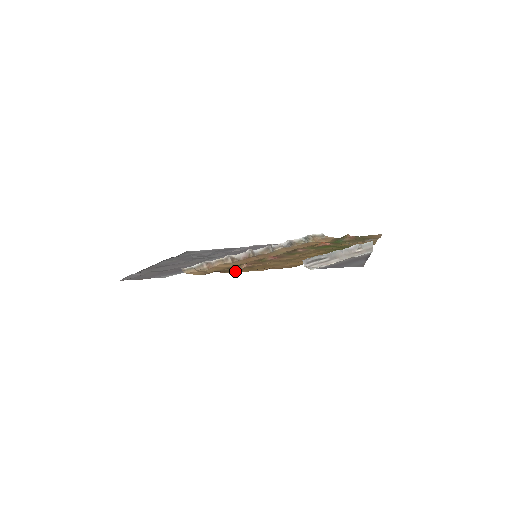
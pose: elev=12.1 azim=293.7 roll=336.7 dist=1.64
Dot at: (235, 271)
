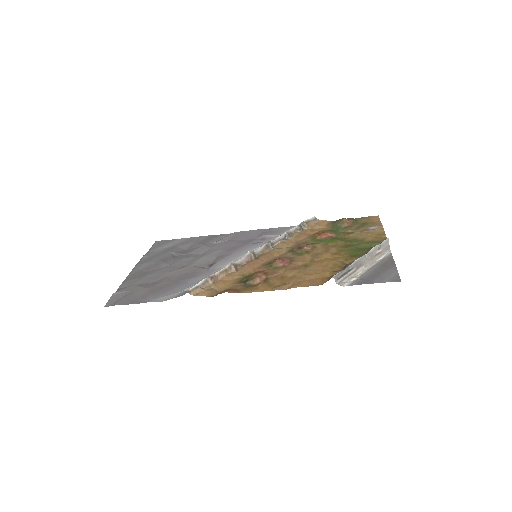
Dot at: (253, 290)
